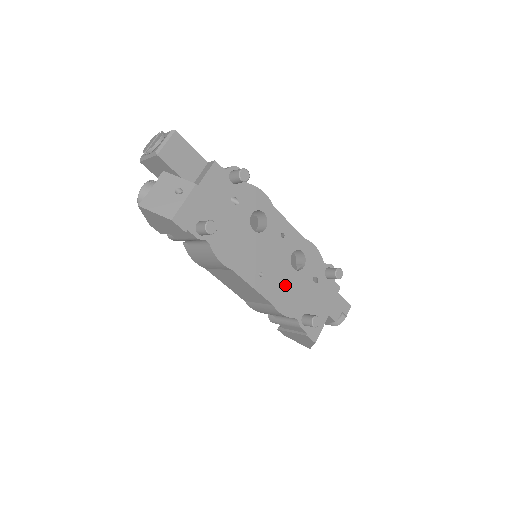
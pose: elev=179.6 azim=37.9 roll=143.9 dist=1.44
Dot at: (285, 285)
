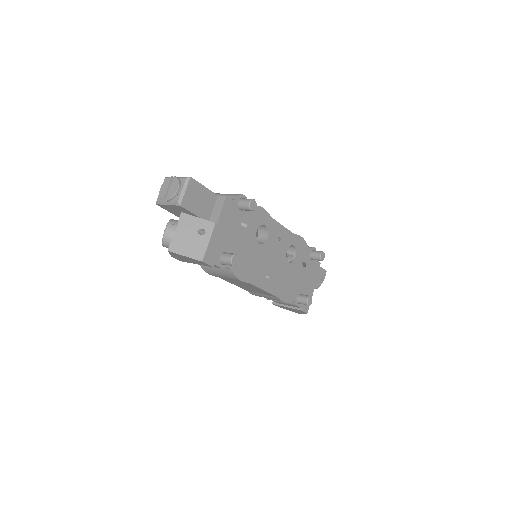
Dot at: (284, 278)
